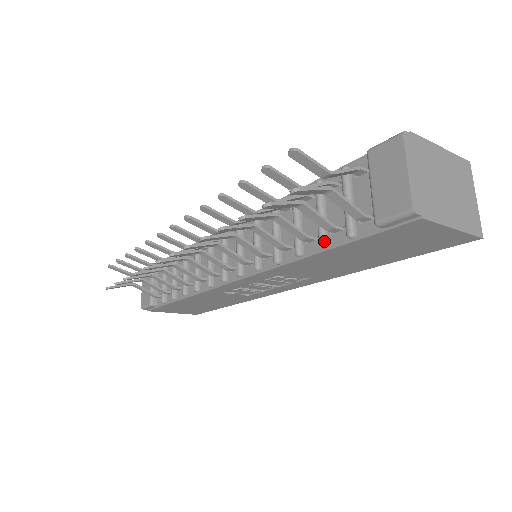
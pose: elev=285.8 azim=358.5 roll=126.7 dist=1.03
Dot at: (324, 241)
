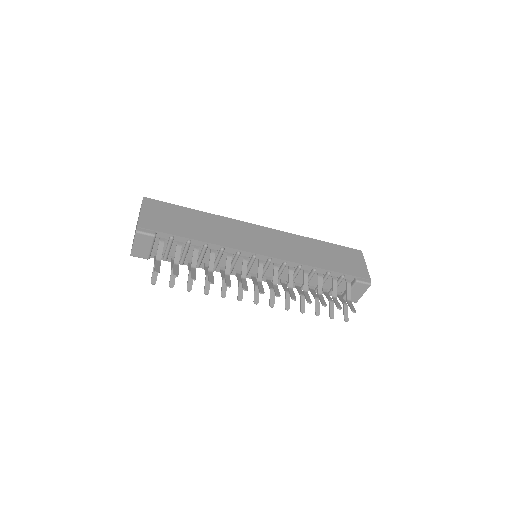
Dot at: occluded
